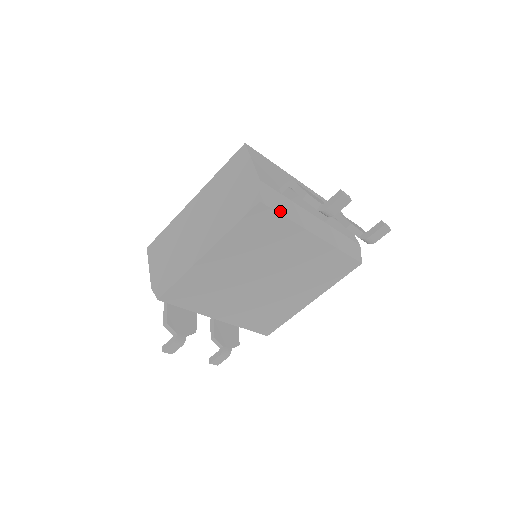
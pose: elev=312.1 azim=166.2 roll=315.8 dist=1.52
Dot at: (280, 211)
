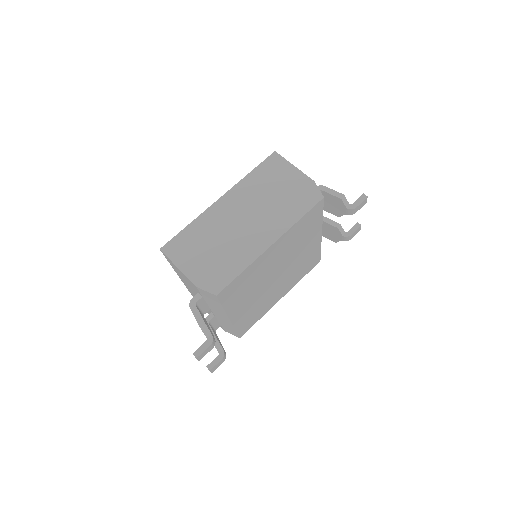
Dot at: occluded
